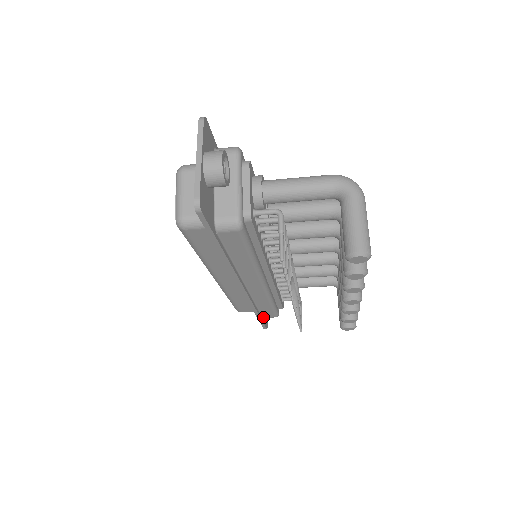
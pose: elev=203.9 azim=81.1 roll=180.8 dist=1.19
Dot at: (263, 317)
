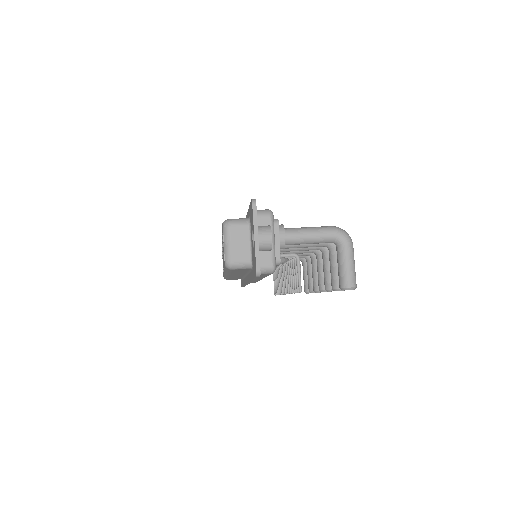
Dot at: occluded
